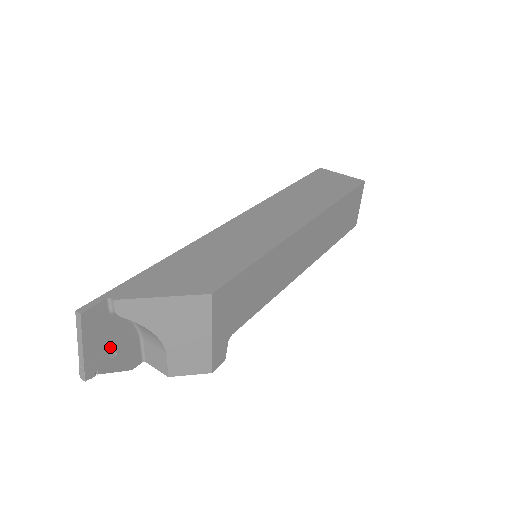
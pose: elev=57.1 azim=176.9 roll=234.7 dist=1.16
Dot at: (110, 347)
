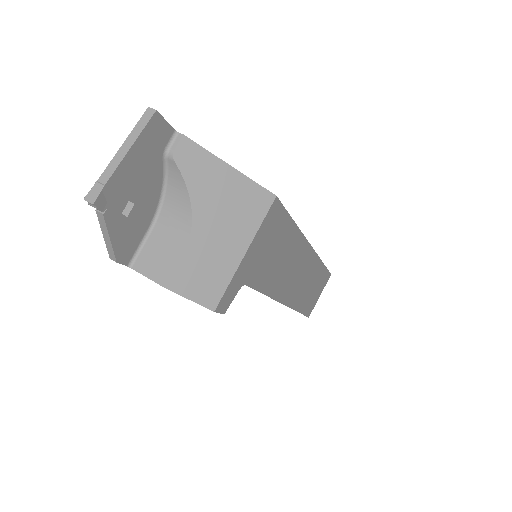
Dot at: (133, 195)
